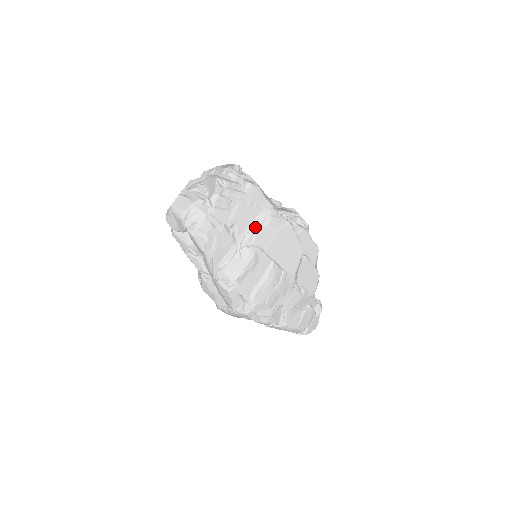
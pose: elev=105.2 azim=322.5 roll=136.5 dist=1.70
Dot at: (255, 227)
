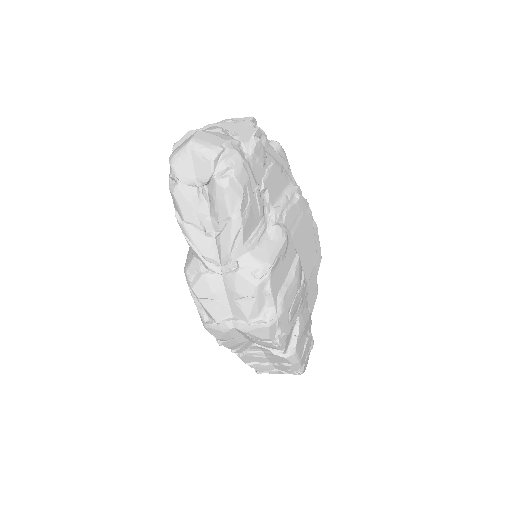
Dot at: (284, 202)
